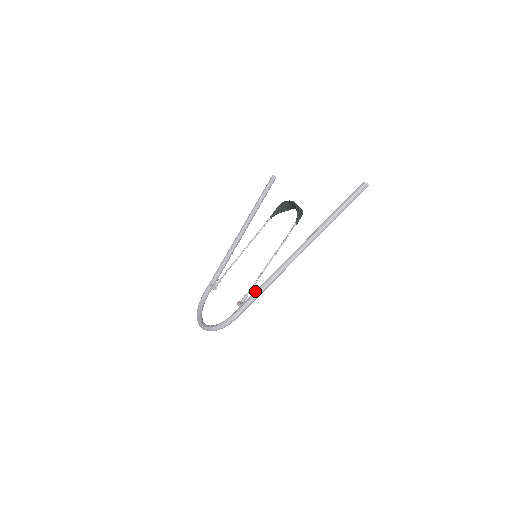
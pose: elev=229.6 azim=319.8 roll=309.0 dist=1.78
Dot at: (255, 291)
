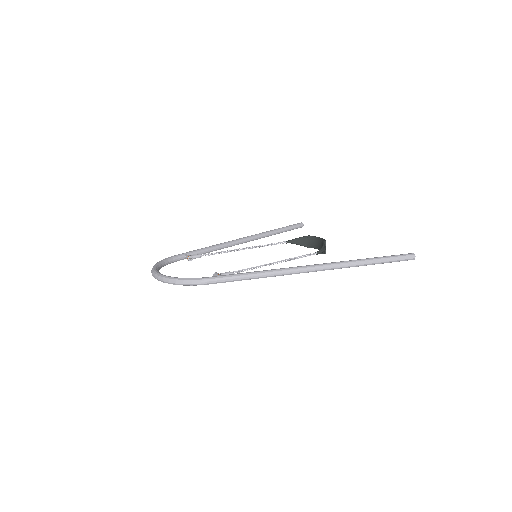
Dot at: occluded
